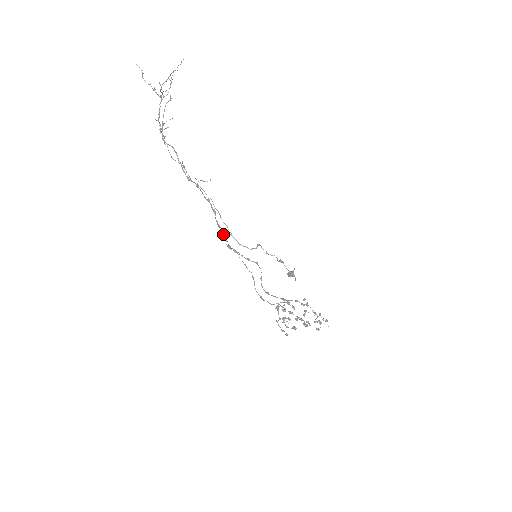
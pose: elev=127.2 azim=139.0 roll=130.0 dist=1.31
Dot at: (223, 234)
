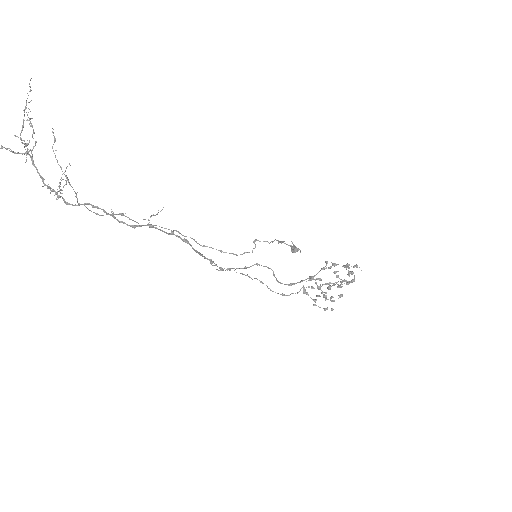
Dot at: occluded
